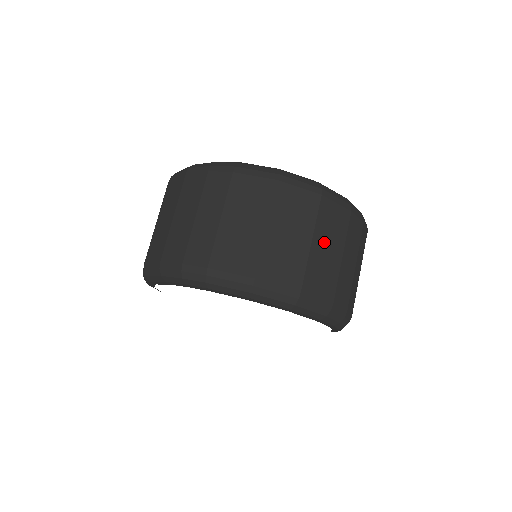
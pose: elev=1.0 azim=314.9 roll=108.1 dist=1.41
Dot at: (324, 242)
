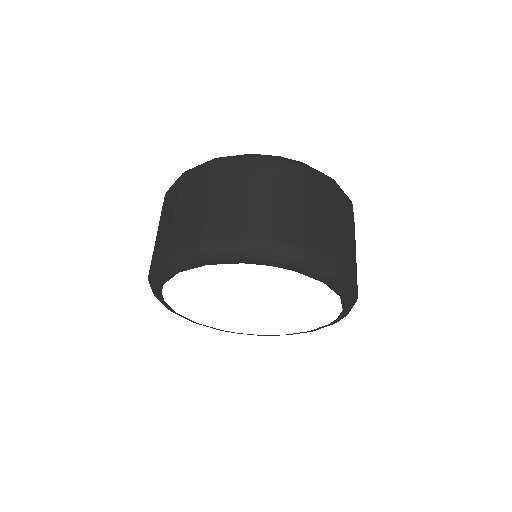
Dot at: occluded
